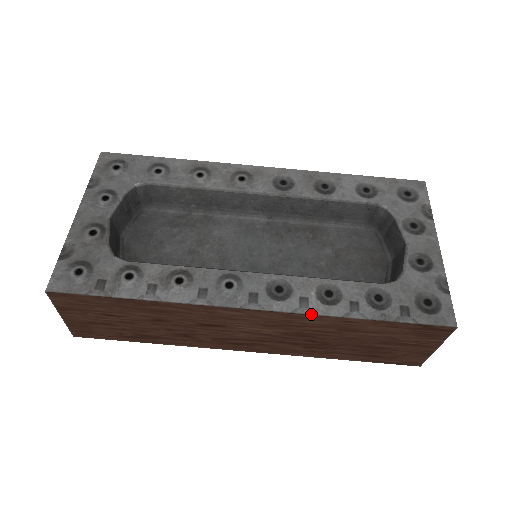
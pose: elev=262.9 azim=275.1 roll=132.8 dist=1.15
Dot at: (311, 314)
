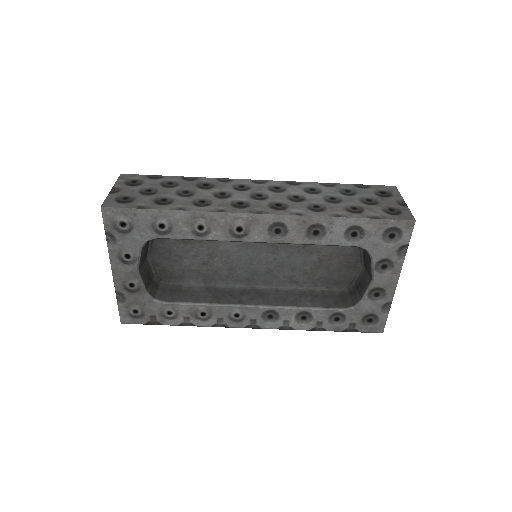
Dot at: occluded
